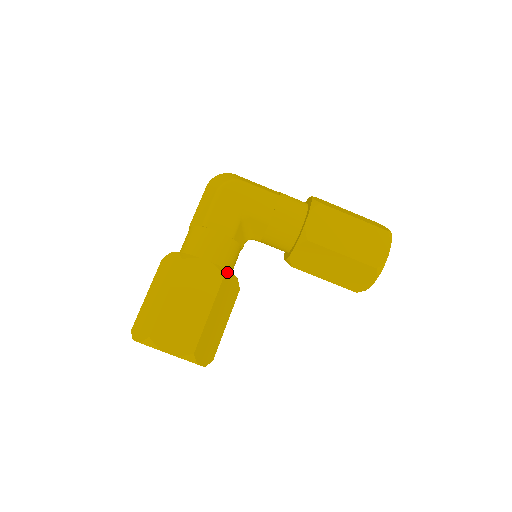
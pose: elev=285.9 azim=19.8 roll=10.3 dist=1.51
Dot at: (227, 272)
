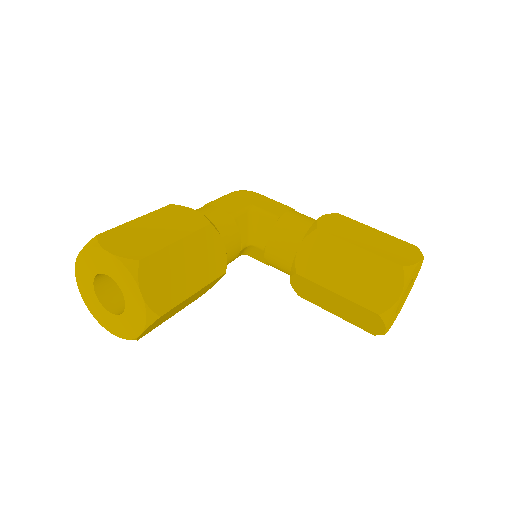
Dot at: (216, 228)
